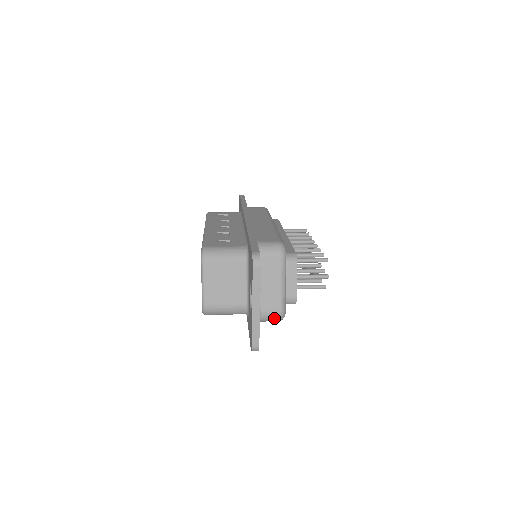
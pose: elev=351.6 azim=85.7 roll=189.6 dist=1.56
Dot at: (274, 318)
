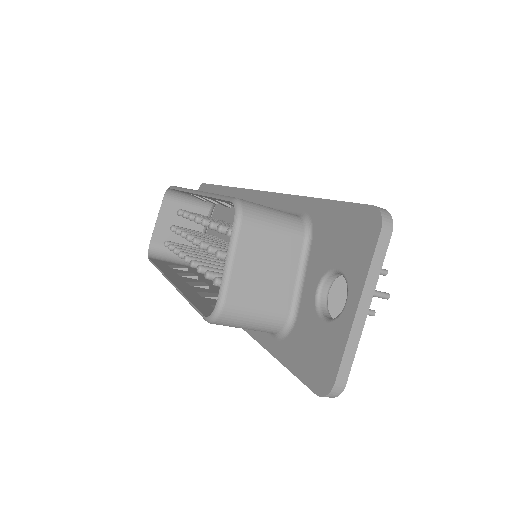
Dot at: occluded
